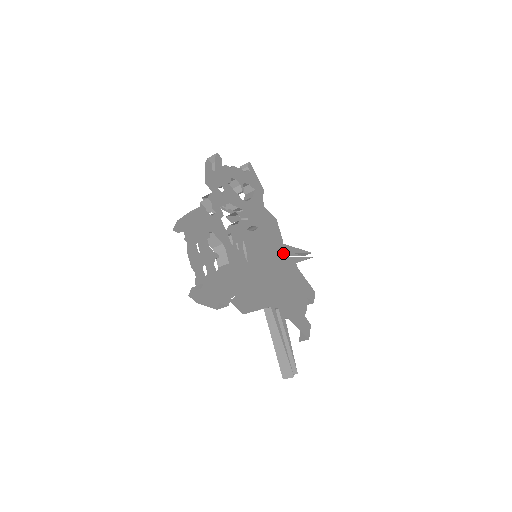
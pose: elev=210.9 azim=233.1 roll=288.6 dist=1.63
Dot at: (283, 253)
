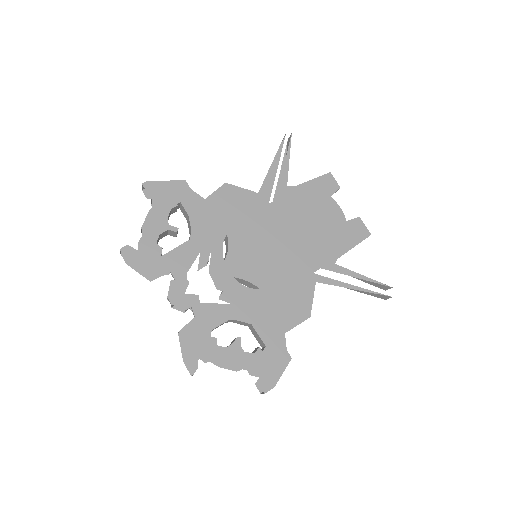
Dot at: (269, 204)
